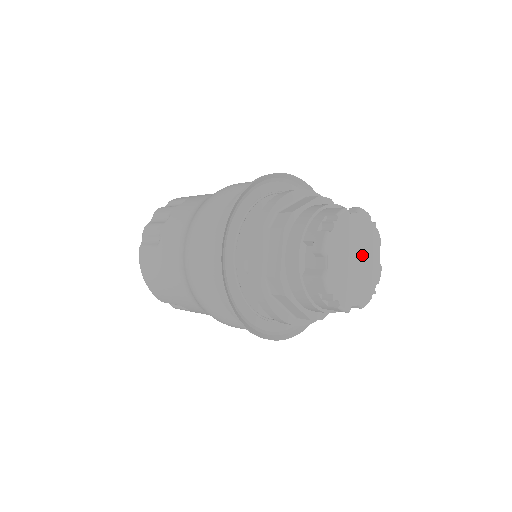
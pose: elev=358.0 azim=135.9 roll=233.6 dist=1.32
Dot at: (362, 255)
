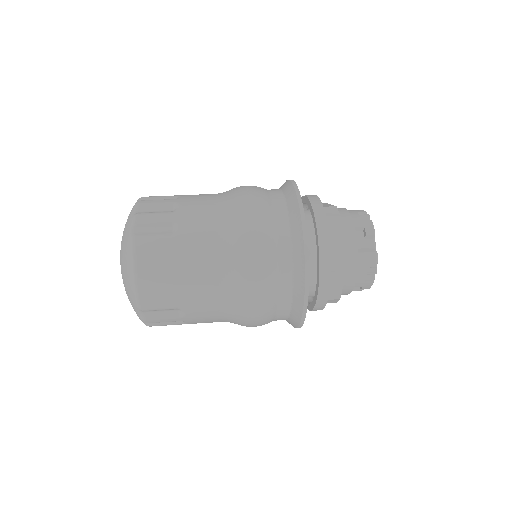
Dot at: occluded
